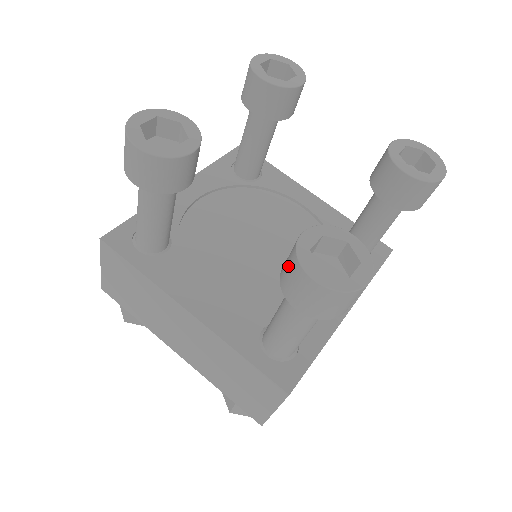
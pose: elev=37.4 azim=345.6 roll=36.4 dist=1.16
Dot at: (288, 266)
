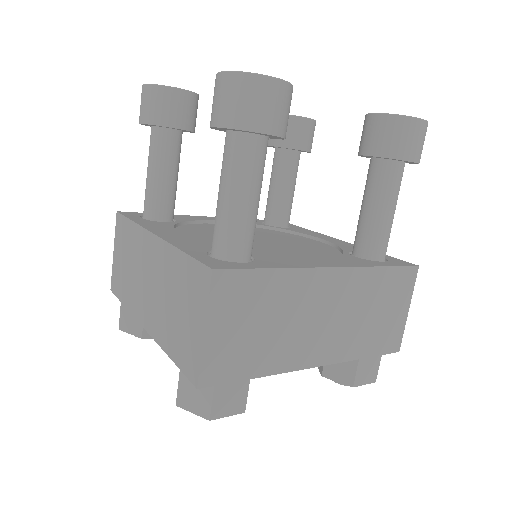
Dot at: occluded
